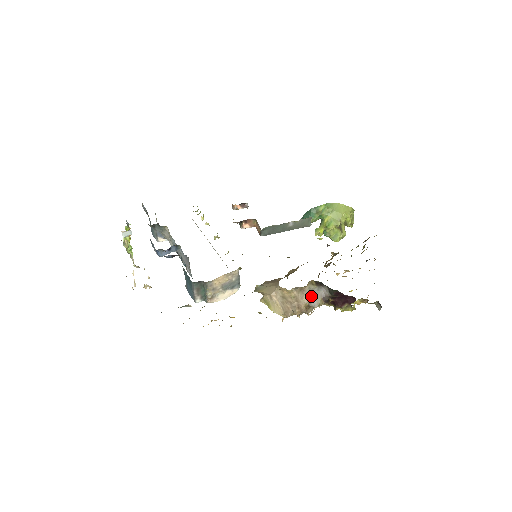
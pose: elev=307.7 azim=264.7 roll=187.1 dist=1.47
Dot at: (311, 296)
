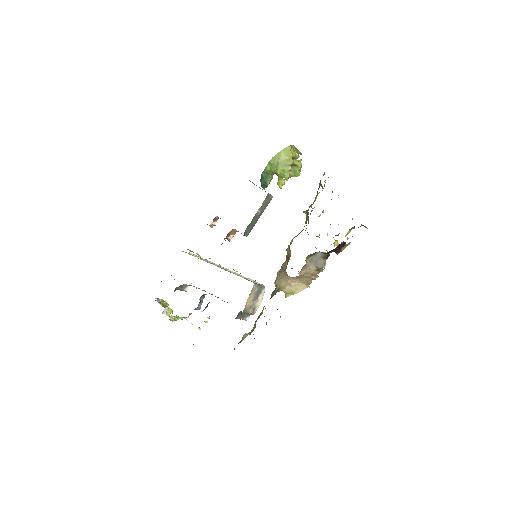
Dot at: (314, 263)
